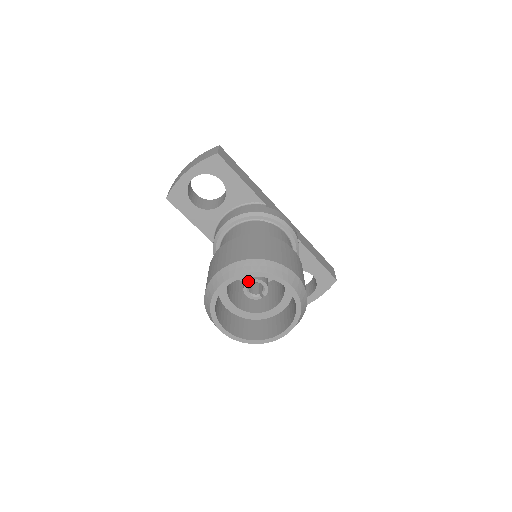
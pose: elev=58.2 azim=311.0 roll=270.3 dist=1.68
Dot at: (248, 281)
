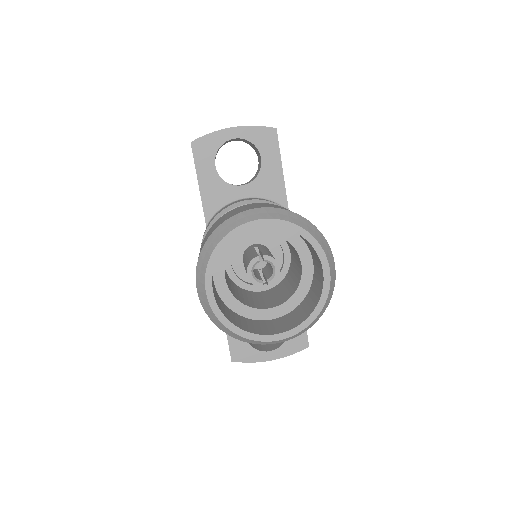
Dot at: (258, 258)
